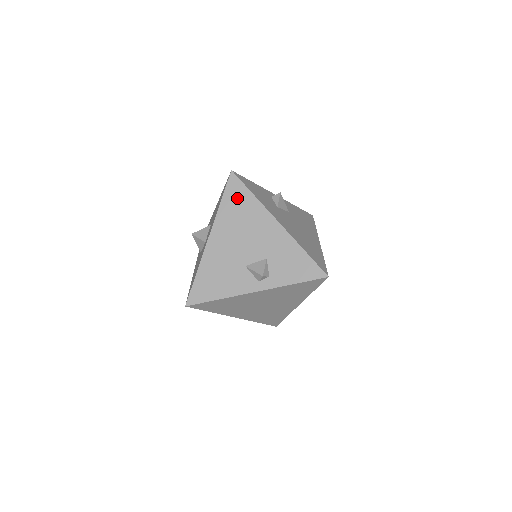
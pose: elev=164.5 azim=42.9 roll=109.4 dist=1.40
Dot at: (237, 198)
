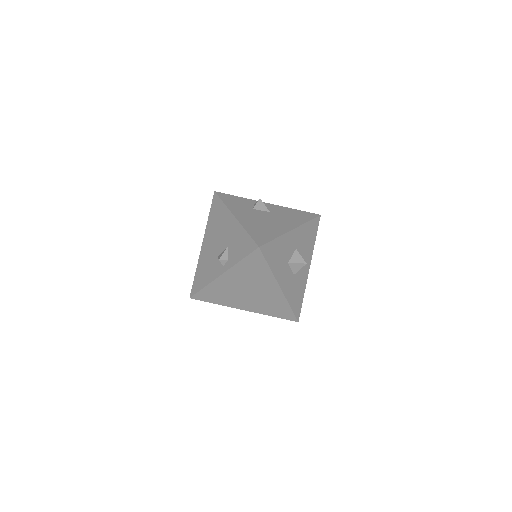
Dot at: (216, 209)
